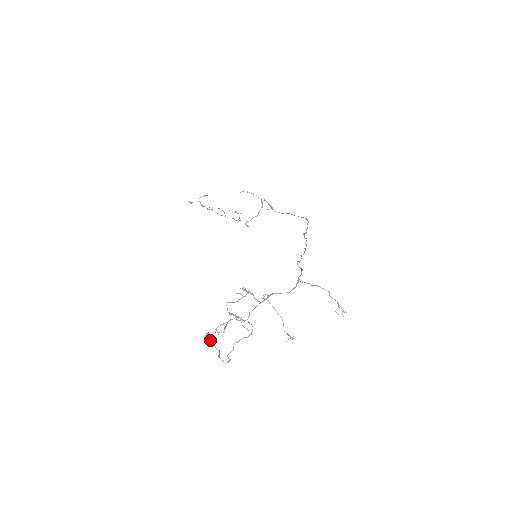
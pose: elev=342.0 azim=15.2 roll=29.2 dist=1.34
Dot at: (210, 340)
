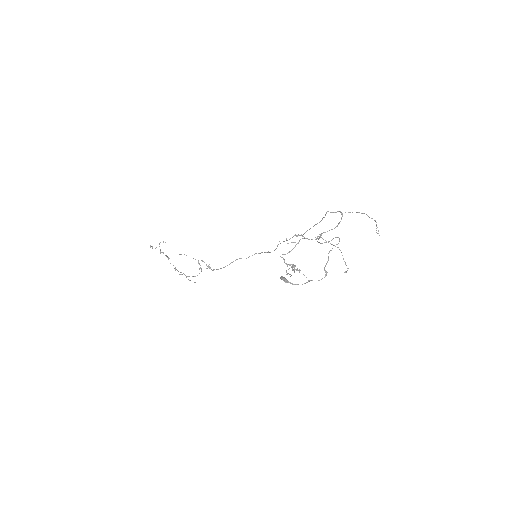
Dot at: (287, 280)
